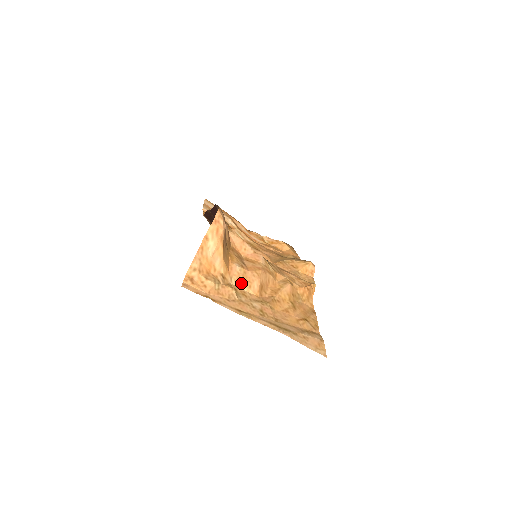
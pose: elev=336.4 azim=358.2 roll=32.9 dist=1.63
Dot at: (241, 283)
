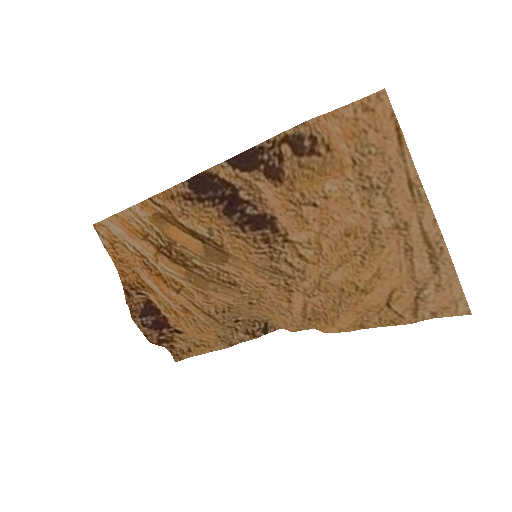
Dot at: (352, 196)
